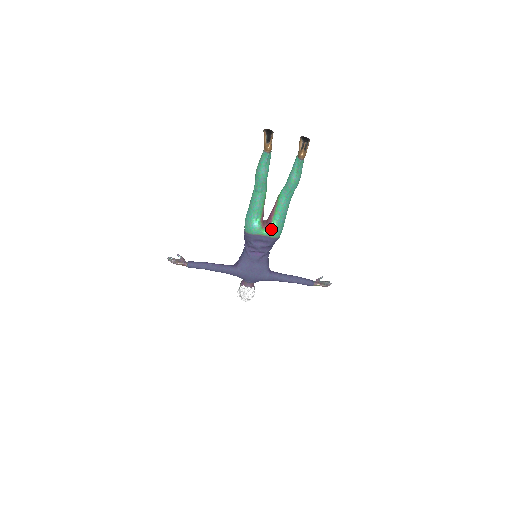
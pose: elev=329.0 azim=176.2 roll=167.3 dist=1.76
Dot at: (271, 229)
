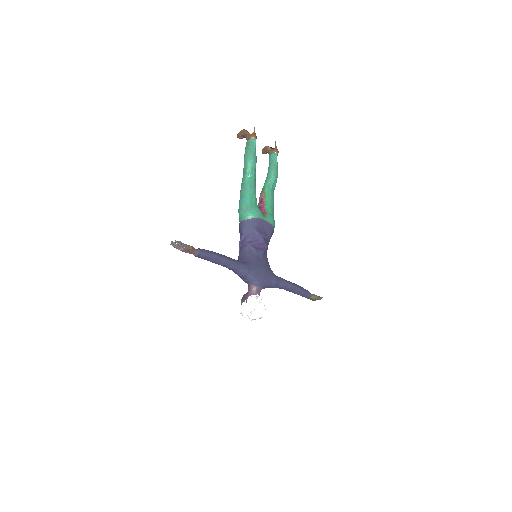
Dot at: (269, 215)
